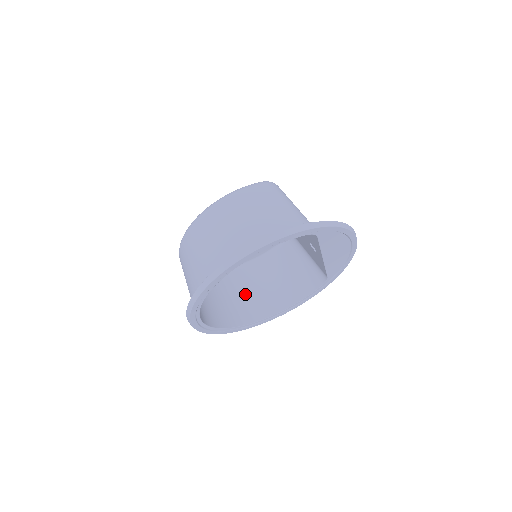
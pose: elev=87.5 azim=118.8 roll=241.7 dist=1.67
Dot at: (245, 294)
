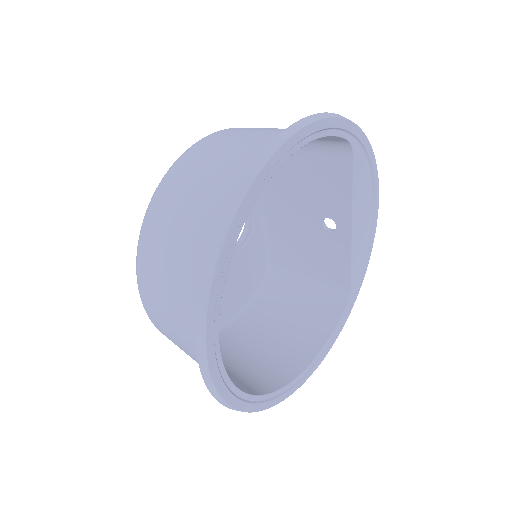
Dot at: (241, 360)
